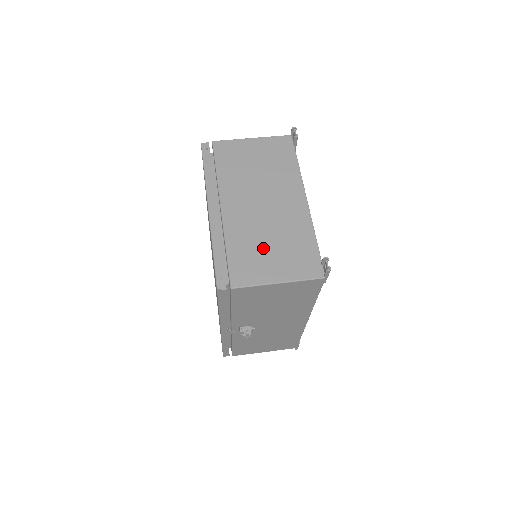
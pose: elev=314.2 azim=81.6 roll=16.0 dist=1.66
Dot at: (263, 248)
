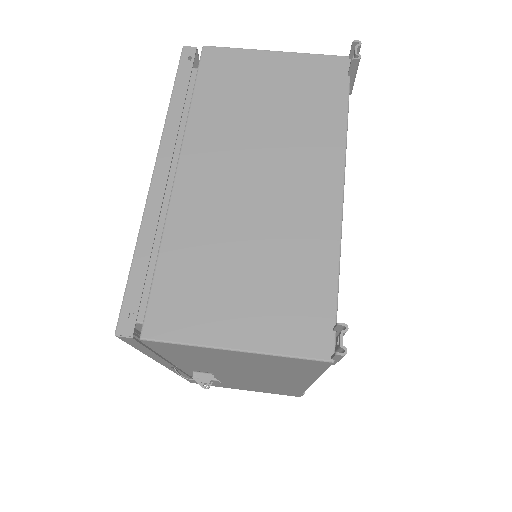
Dot at: (228, 269)
